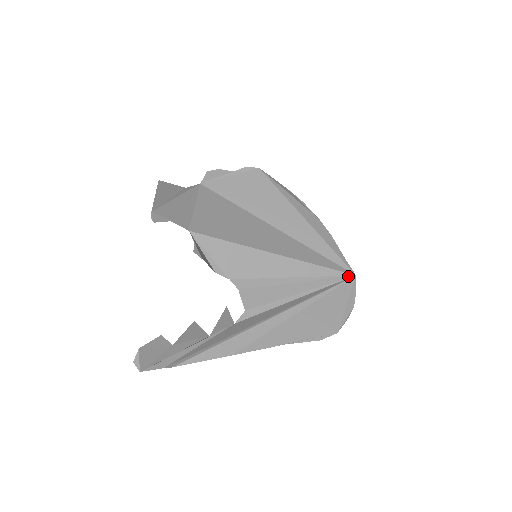
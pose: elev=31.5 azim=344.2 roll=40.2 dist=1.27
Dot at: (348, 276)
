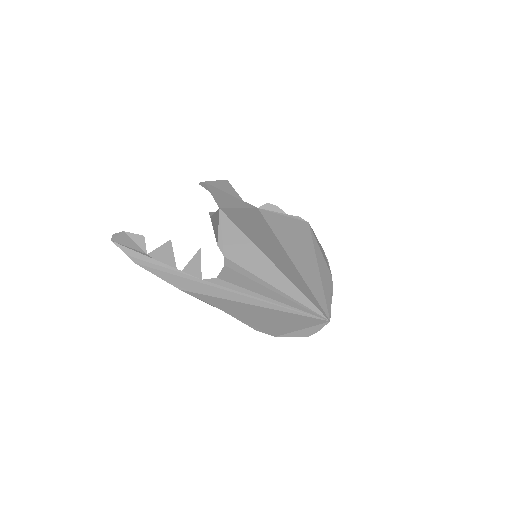
Dot at: (322, 317)
